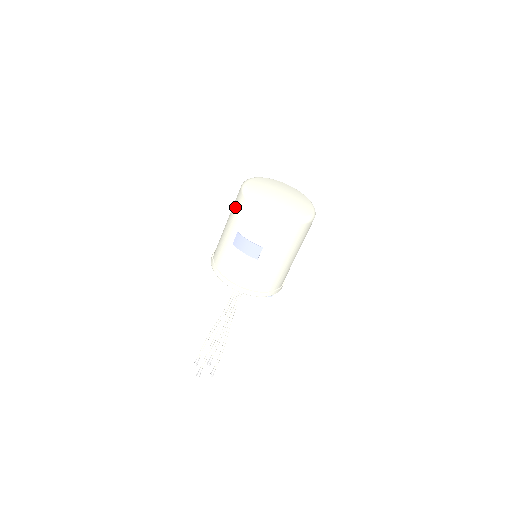
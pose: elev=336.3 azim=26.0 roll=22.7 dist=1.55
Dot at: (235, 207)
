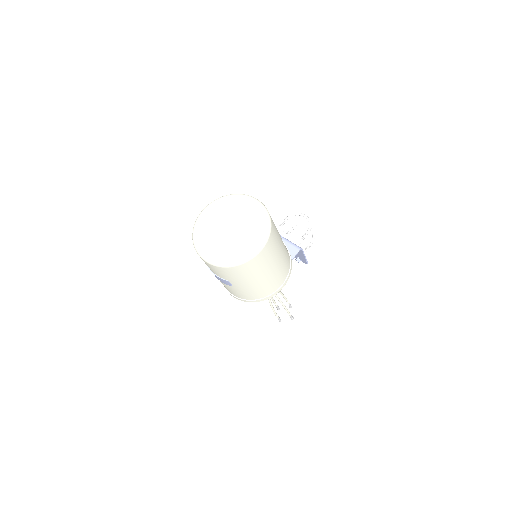
Dot at: occluded
